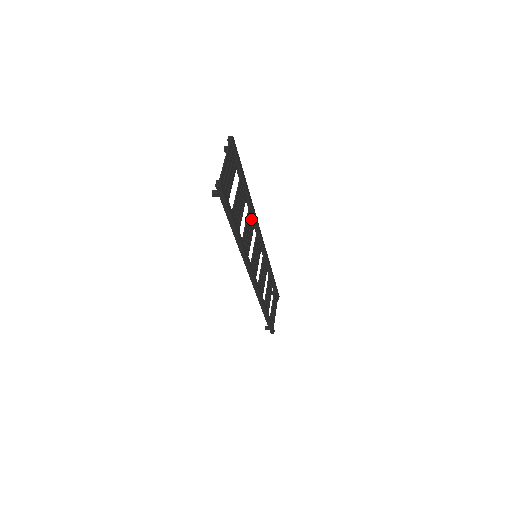
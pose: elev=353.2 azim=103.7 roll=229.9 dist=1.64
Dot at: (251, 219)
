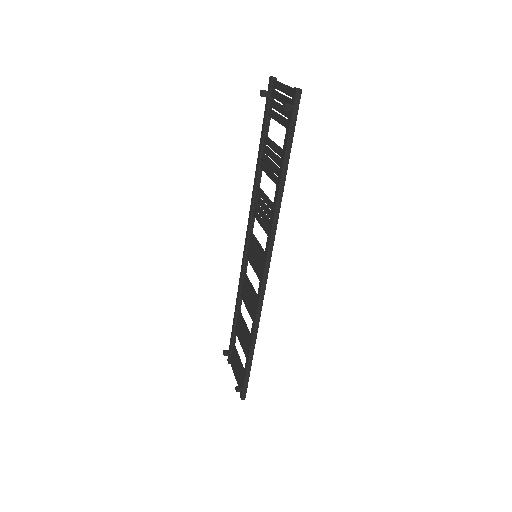
Dot at: (257, 203)
